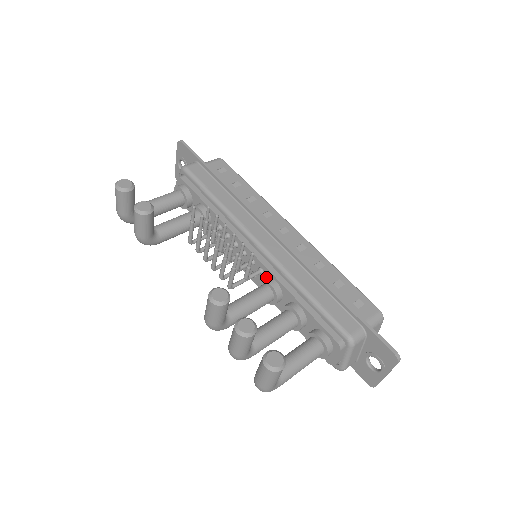
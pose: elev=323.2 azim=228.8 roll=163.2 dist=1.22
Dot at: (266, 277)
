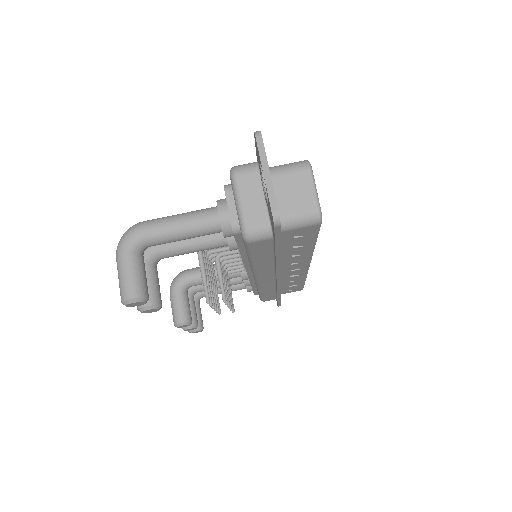
Dot at: occluded
